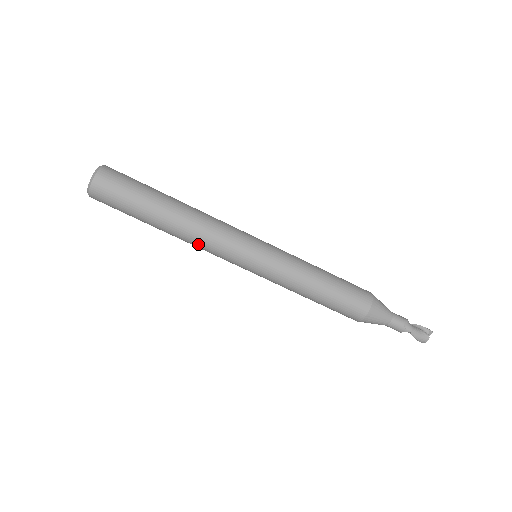
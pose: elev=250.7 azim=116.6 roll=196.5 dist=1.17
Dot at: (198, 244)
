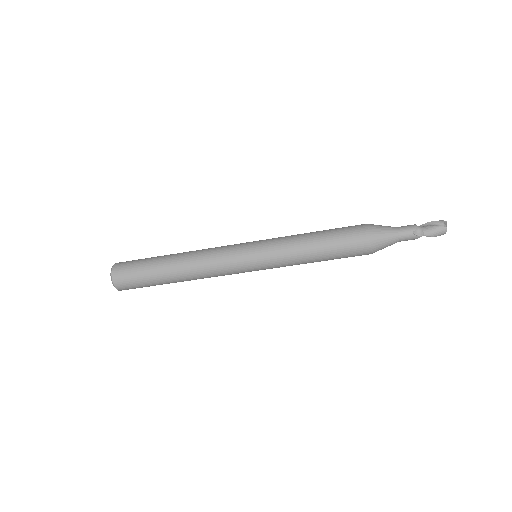
Dot at: (208, 277)
